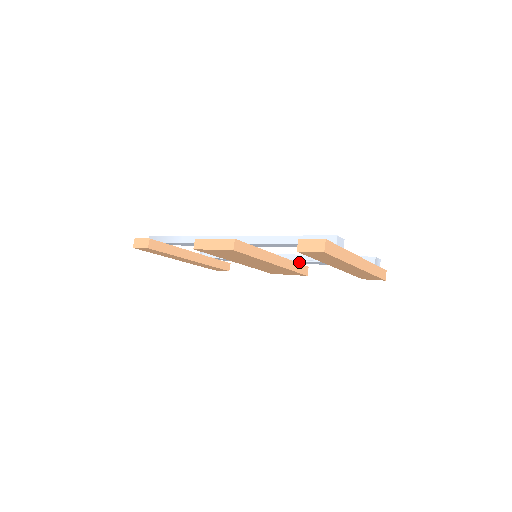
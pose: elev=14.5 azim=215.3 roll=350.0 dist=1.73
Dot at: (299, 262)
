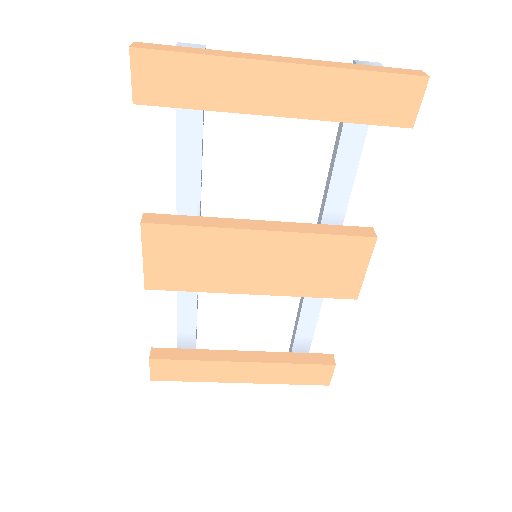
Dot at: (330, 220)
